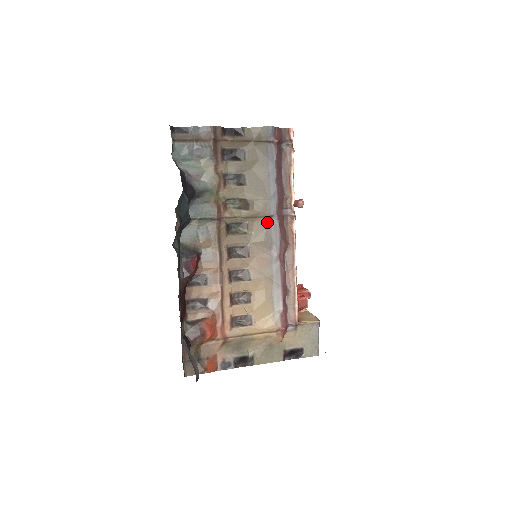
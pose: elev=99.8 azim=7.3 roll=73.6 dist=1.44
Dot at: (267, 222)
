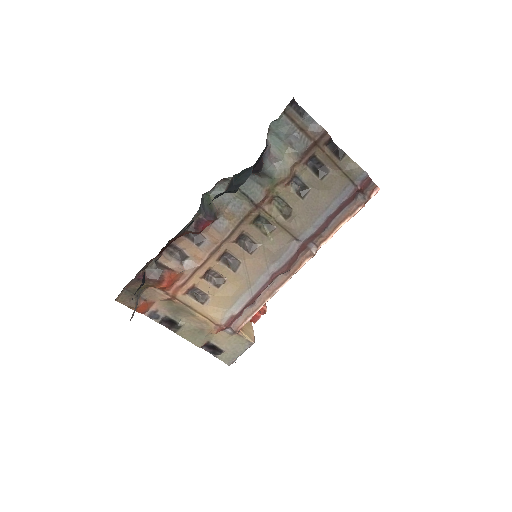
Dot at: (290, 241)
